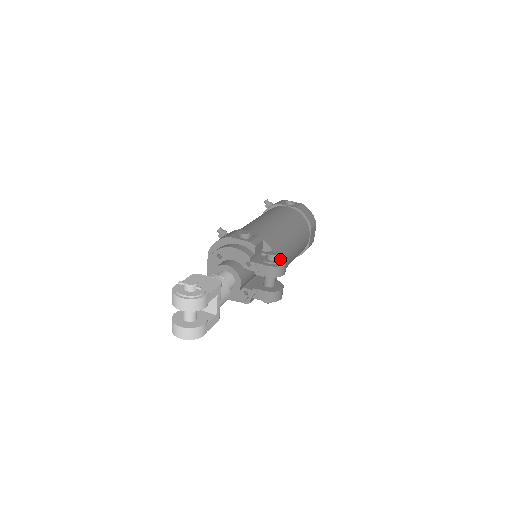
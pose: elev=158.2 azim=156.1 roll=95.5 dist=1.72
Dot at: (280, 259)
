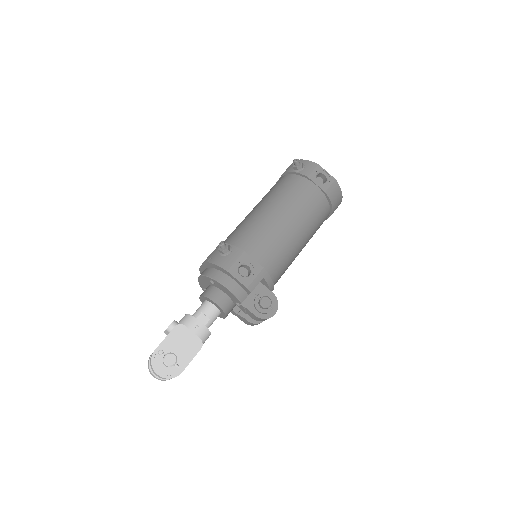
Dot at: (271, 309)
